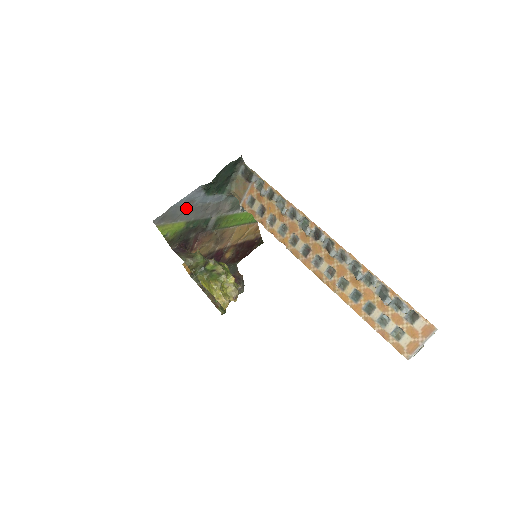
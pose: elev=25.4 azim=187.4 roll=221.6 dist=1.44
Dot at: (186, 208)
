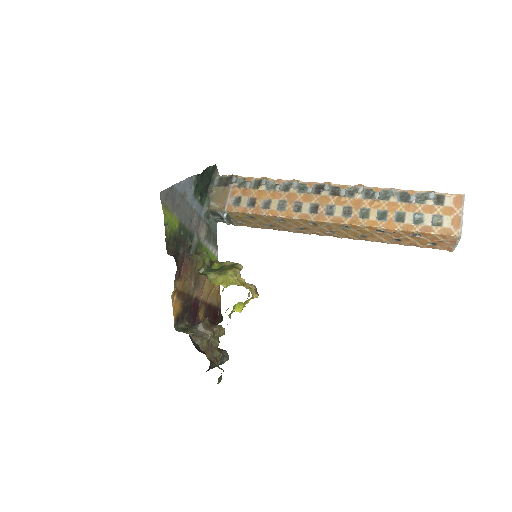
Dot at: (181, 200)
